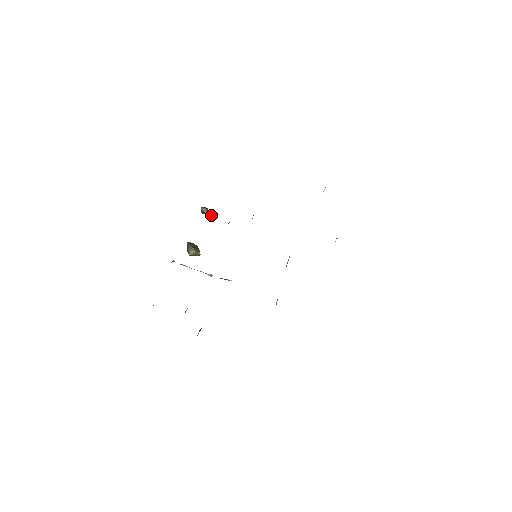
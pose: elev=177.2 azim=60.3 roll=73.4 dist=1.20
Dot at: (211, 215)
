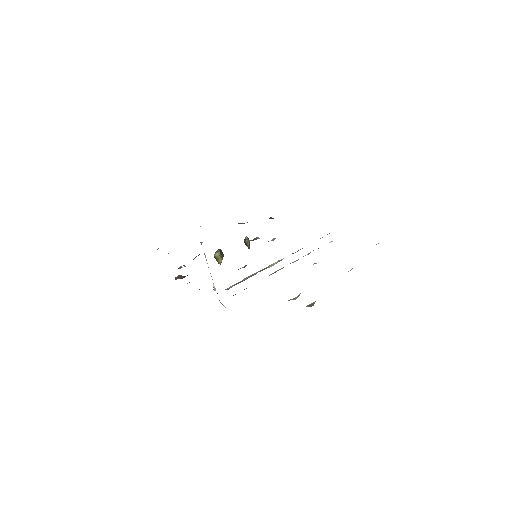
Dot at: occluded
